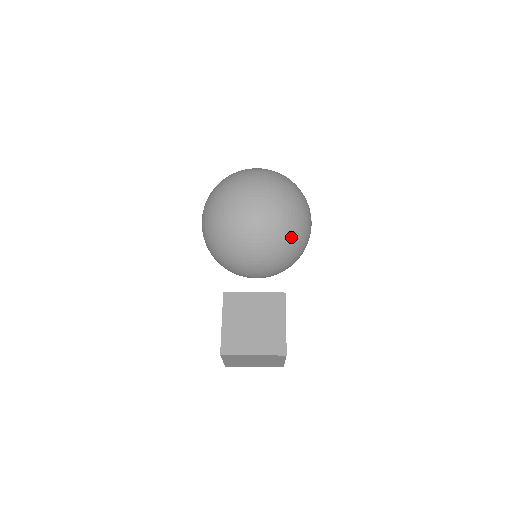
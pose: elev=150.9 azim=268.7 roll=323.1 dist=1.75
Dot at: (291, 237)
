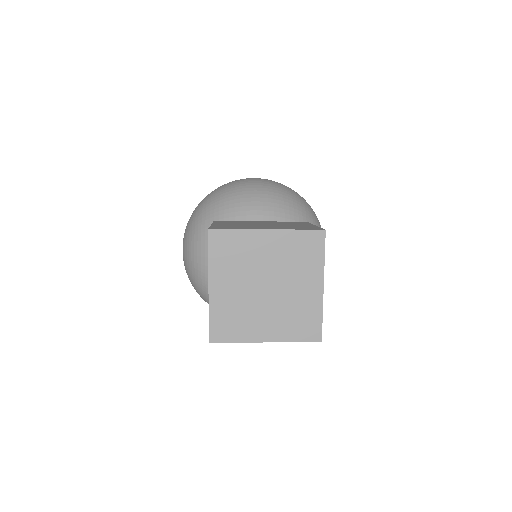
Dot at: (302, 211)
